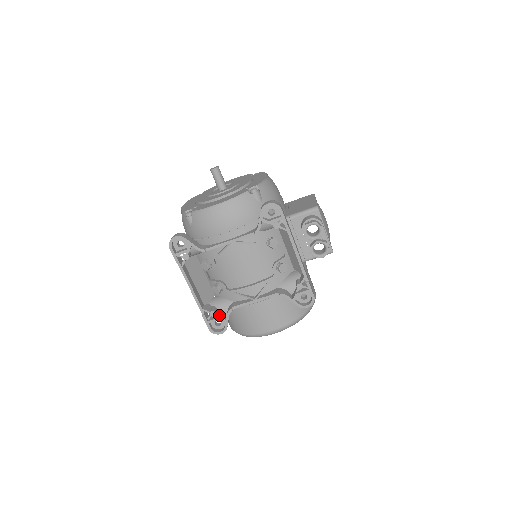
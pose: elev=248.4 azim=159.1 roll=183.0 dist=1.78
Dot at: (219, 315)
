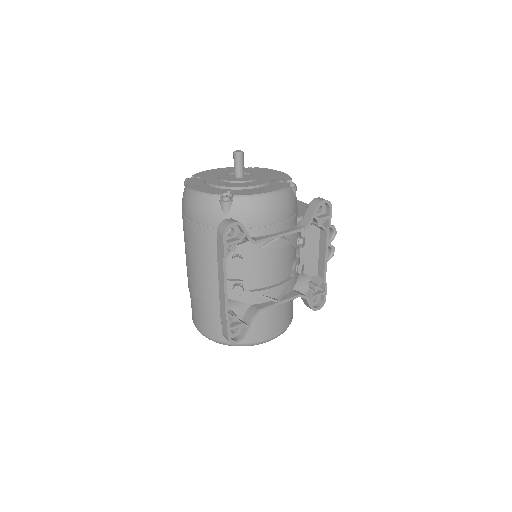
Dot at: (240, 320)
